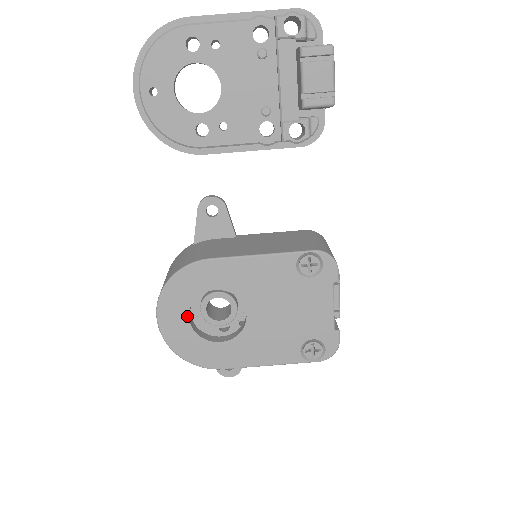
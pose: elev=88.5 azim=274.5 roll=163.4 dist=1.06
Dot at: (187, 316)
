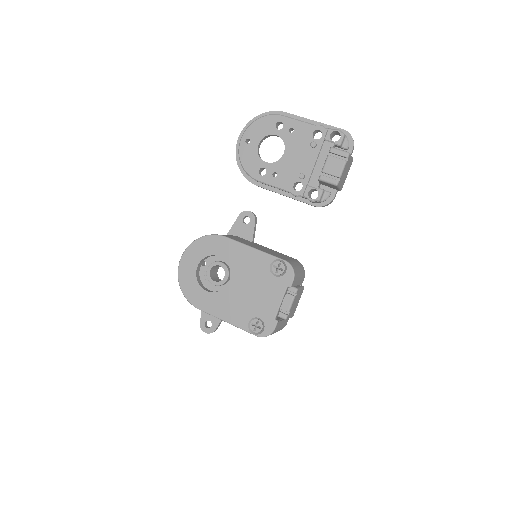
Dot at: (197, 265)
